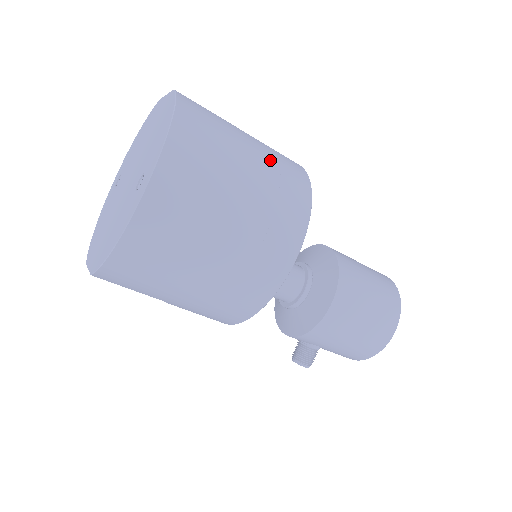
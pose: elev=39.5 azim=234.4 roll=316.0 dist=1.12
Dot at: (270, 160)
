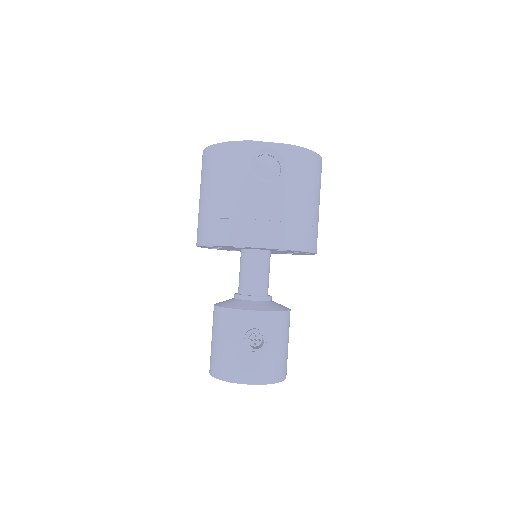
Dot at: occluded
